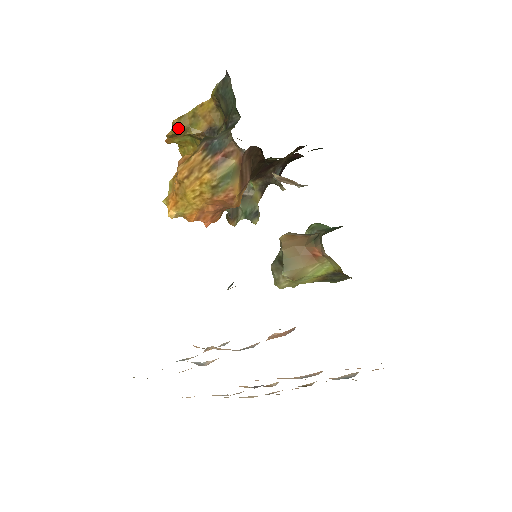
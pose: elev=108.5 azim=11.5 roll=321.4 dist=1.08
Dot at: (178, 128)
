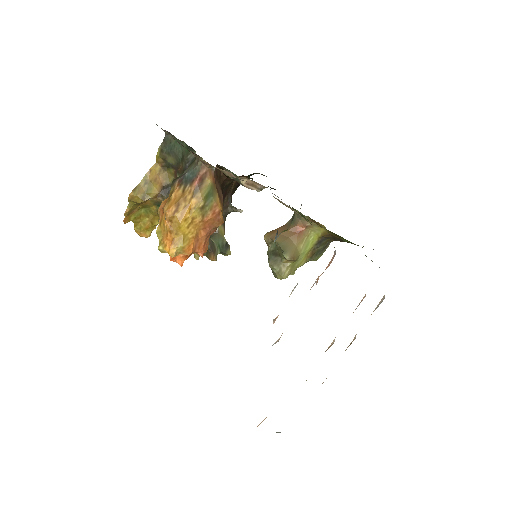
Dot at: (135, 199)
